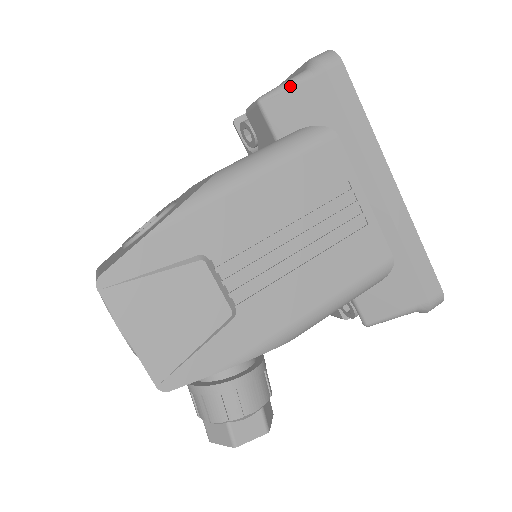
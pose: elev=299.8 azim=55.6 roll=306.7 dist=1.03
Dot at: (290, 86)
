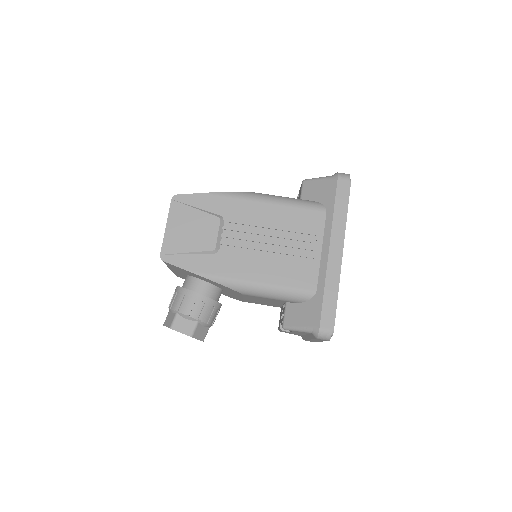
Dot at: (320, 179)
